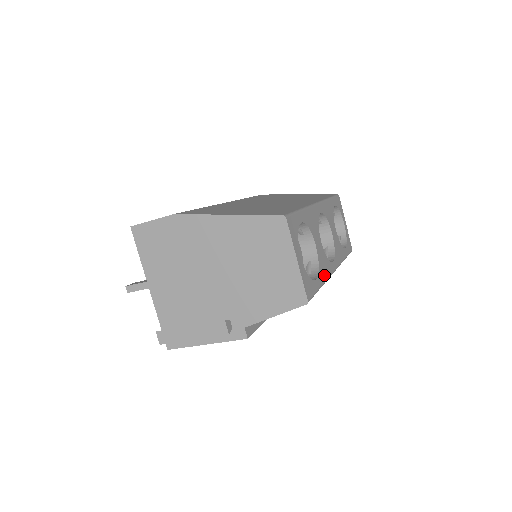
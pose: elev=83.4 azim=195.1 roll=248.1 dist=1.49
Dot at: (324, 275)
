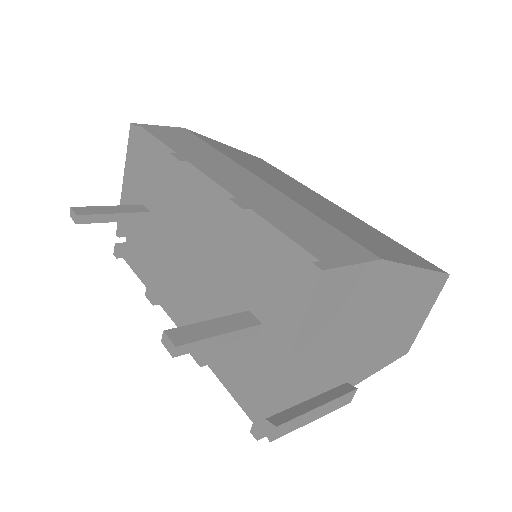
Dot at: occluded
